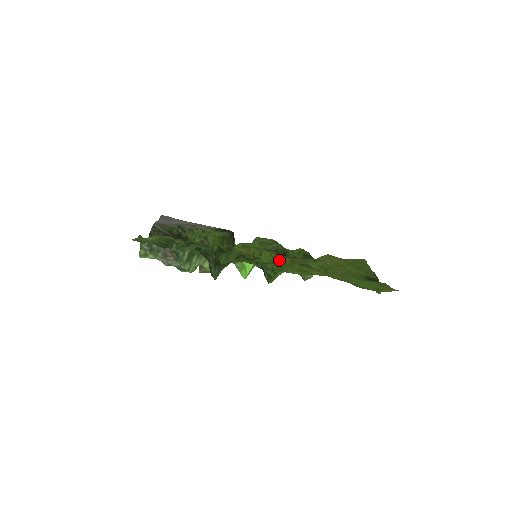
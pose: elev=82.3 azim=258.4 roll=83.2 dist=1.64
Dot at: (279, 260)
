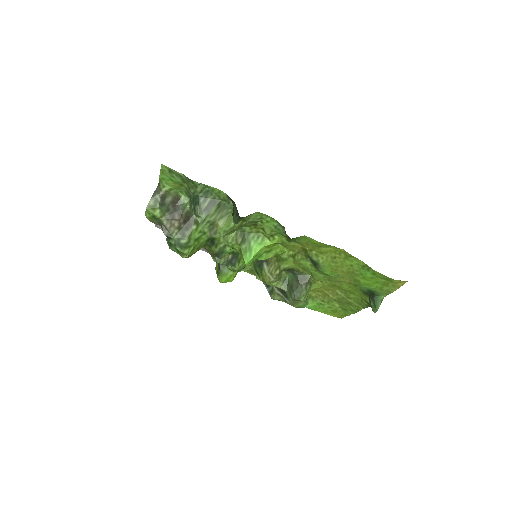
Dot at: (289, 245)
